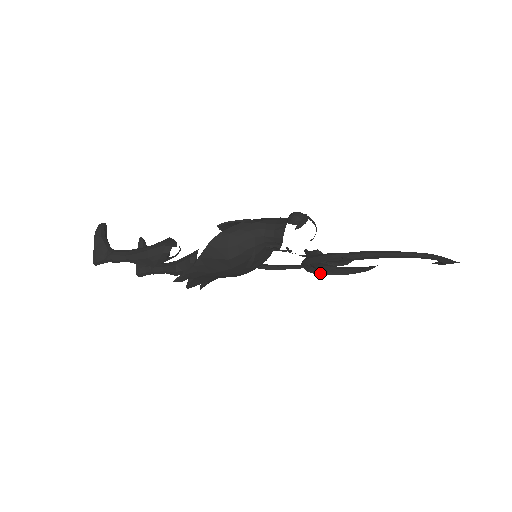
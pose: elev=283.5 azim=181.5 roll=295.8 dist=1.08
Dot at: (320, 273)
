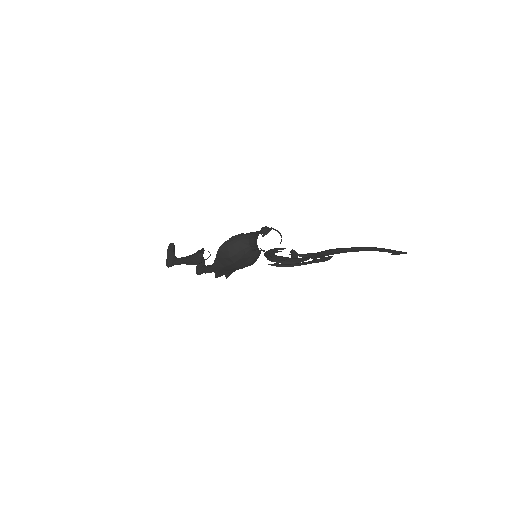
Dot at: (283, 263)
